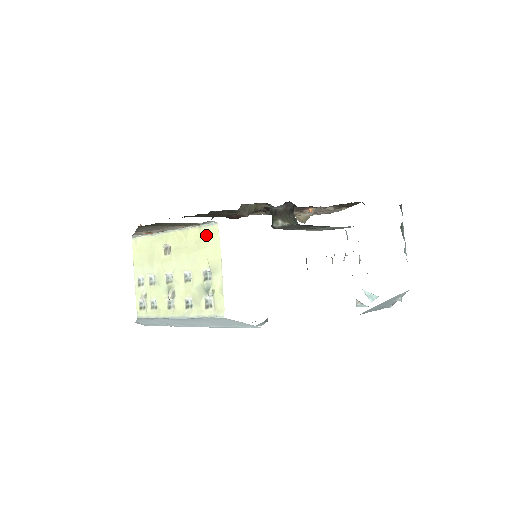
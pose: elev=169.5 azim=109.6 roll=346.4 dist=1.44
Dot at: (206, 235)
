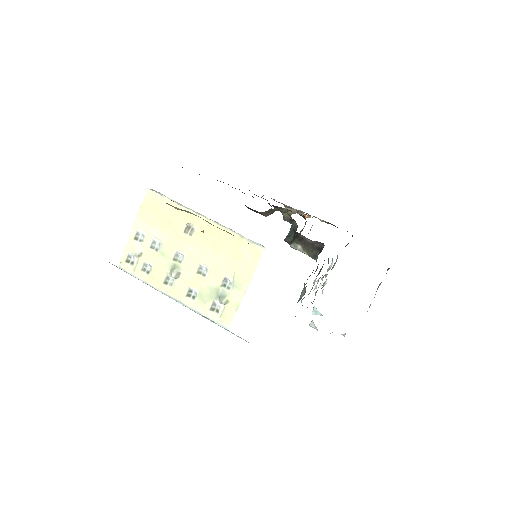
Dot at: (245, 249)
